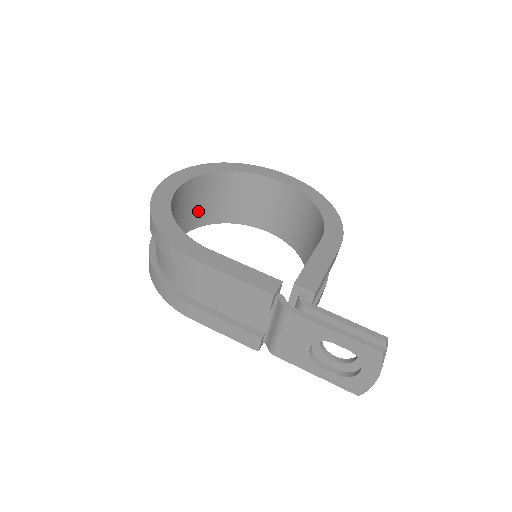
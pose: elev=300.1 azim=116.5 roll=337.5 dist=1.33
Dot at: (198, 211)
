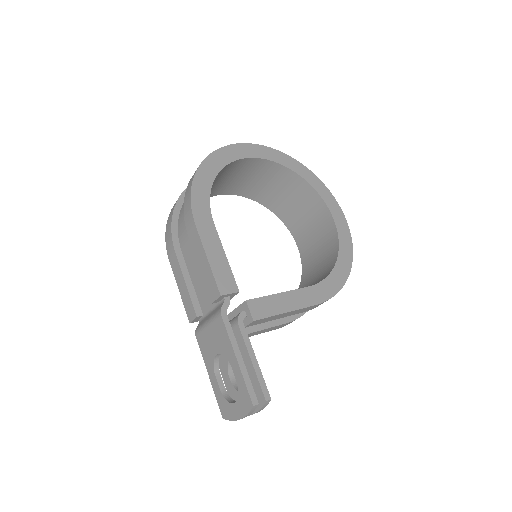
Dot at: (255, 186)
